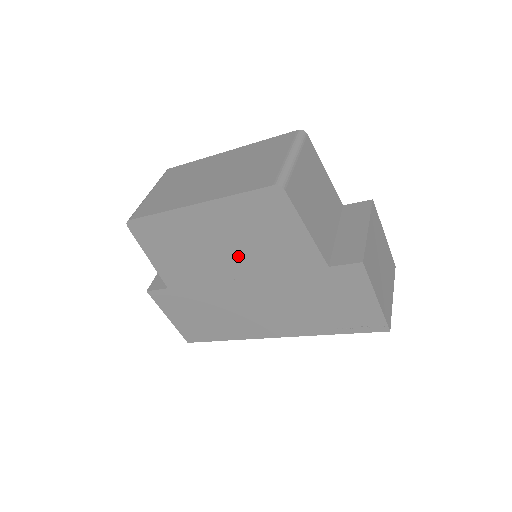
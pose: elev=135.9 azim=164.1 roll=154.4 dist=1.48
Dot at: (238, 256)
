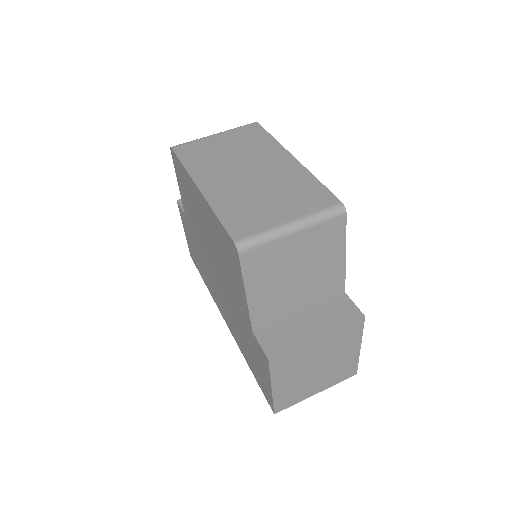
Dot at: (214, 251)
